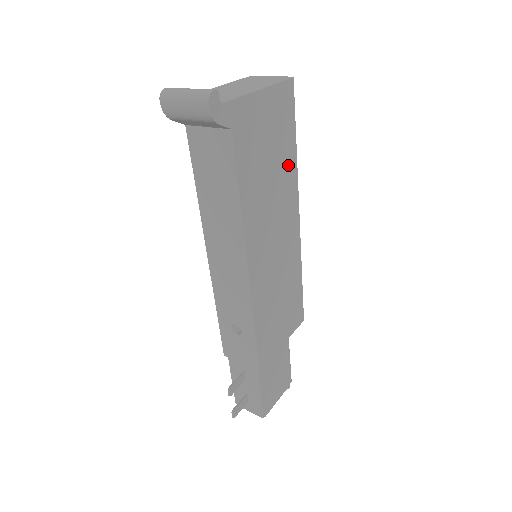
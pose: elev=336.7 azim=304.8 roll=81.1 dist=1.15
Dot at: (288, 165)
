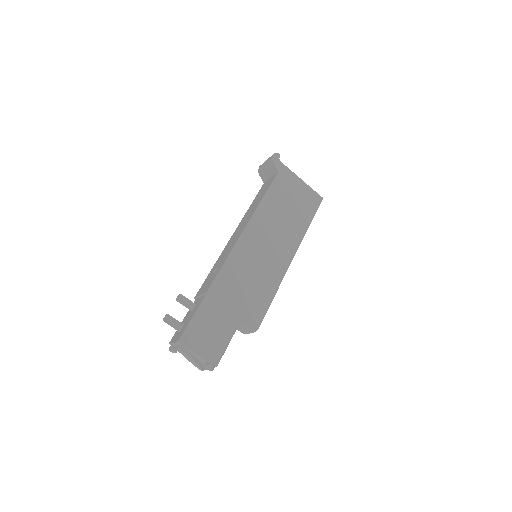
Dot at: (300, 223)
